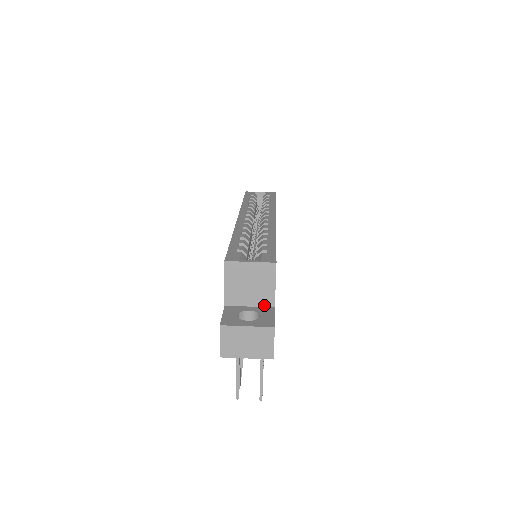
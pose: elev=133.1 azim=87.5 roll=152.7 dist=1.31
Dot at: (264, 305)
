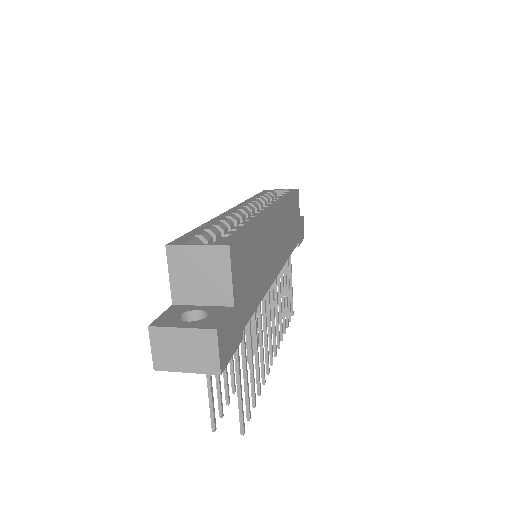
Dot at: (220, 304)
